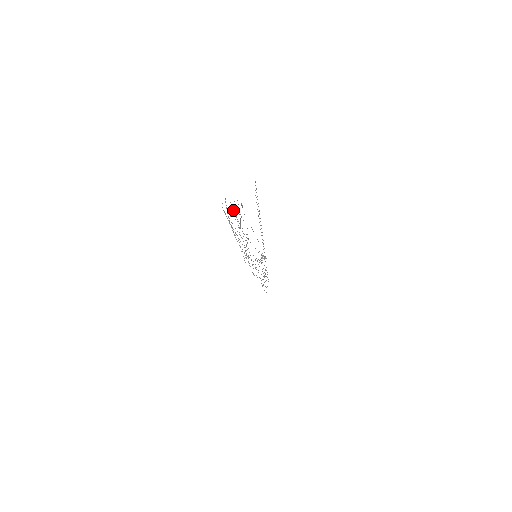
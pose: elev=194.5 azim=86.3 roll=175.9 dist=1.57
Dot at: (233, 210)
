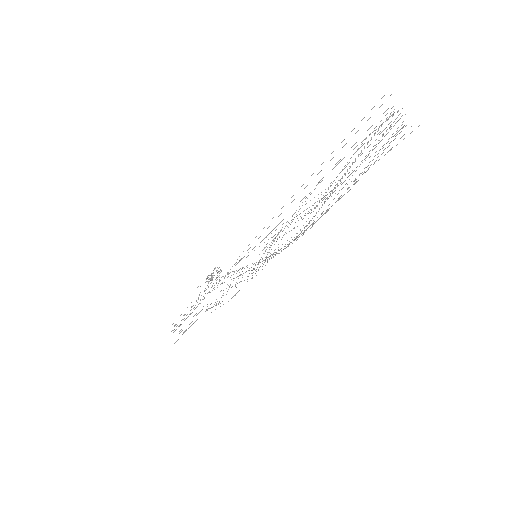
Dot at: (387, 133)
